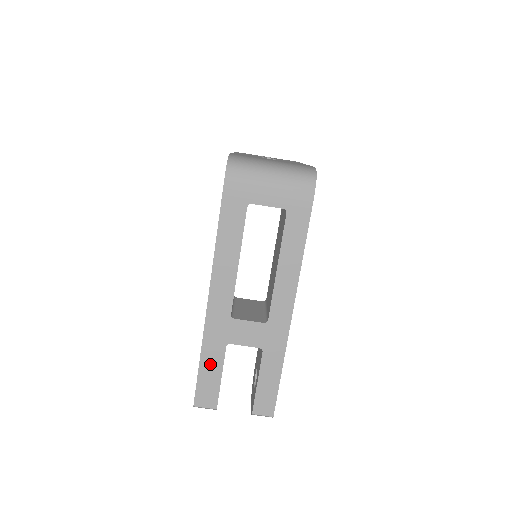
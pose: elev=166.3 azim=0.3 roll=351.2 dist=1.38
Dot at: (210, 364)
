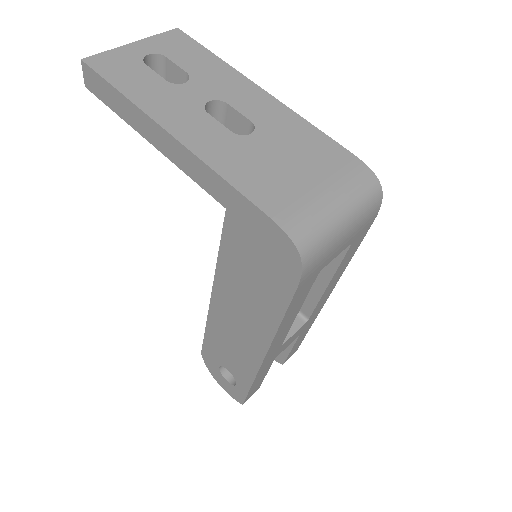
Dot at: occluded
